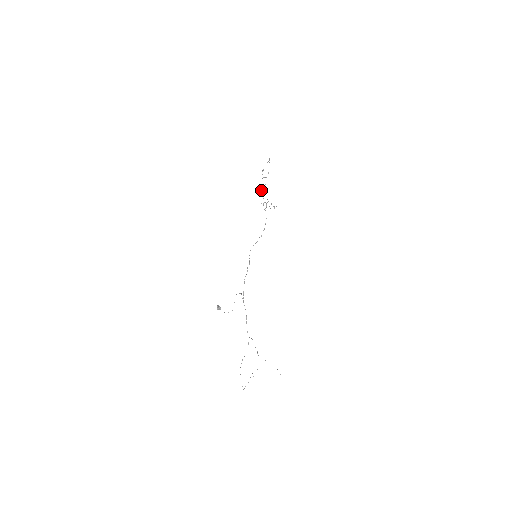
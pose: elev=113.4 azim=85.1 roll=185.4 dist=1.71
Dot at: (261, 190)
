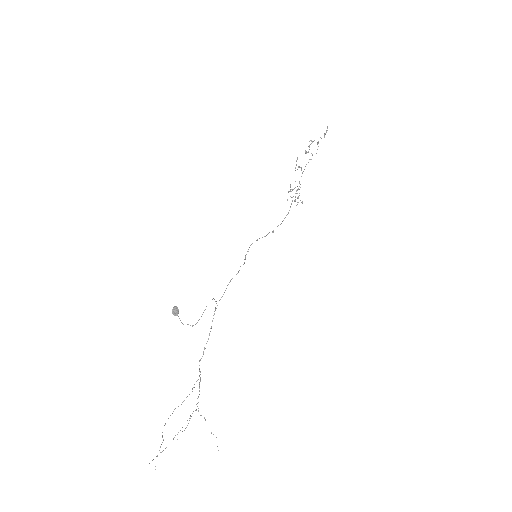
Dot at: (297, 169)
